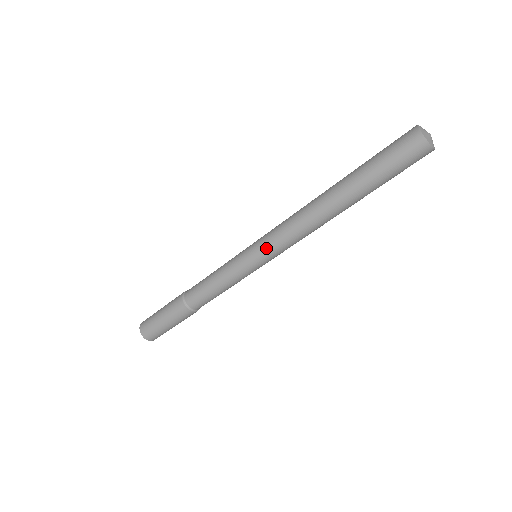
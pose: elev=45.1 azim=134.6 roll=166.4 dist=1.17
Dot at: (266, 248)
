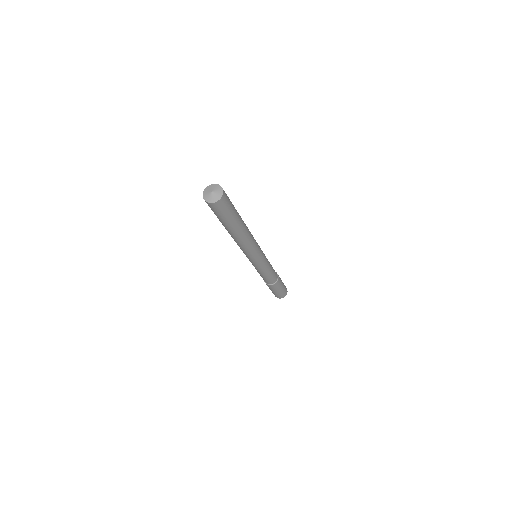
Dot at: occluded
